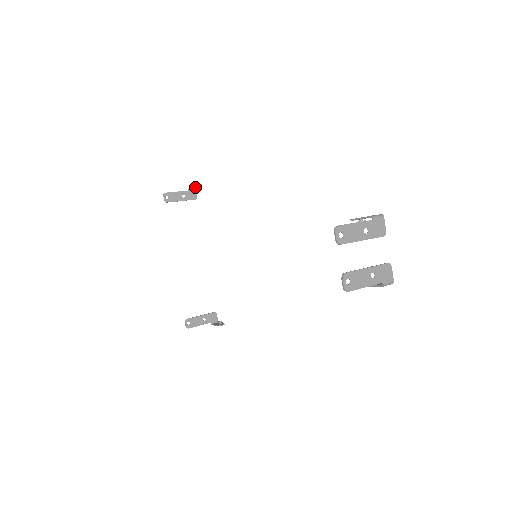
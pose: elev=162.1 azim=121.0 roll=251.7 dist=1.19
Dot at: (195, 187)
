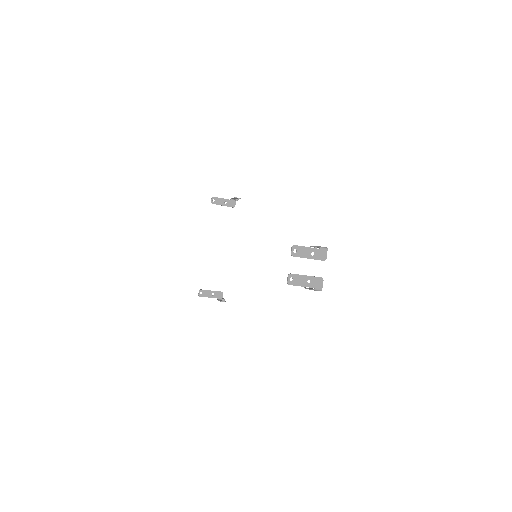
Dot at: (235, 199)
